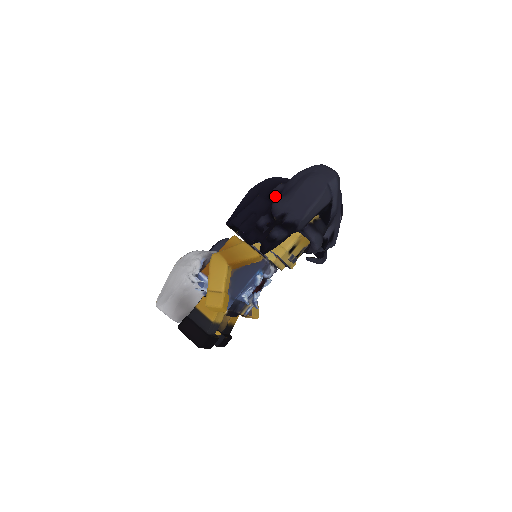
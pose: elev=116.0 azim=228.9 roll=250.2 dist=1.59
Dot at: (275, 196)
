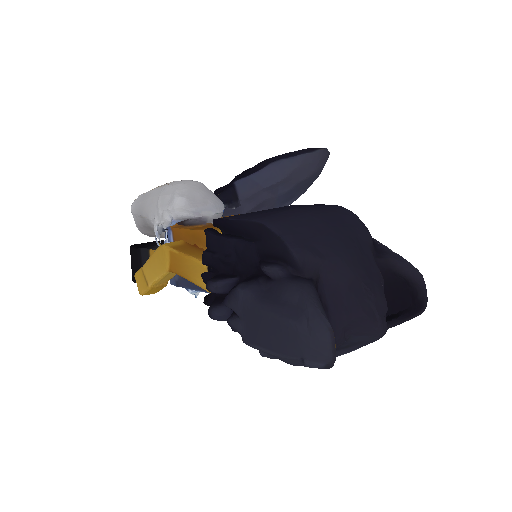
Dot at: occluded
